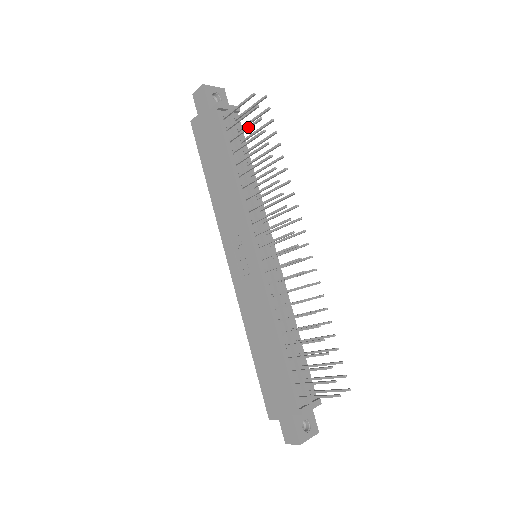
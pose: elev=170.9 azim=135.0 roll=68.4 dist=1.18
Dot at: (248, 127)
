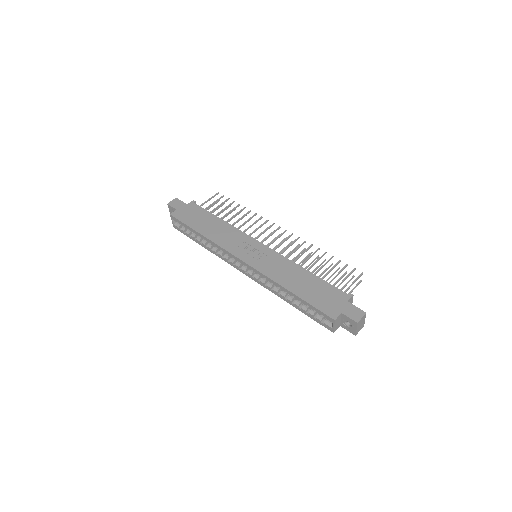
Dot at: (221, 204)
